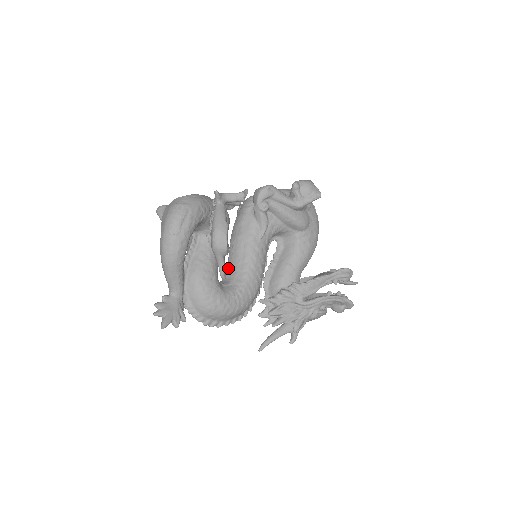
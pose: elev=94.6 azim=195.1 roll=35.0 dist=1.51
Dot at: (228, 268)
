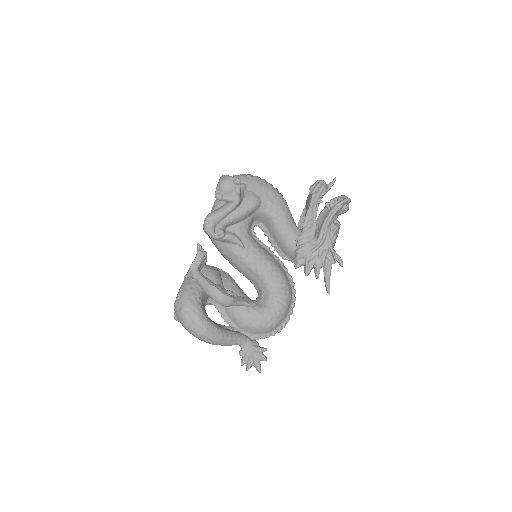
Dot at: occluded
